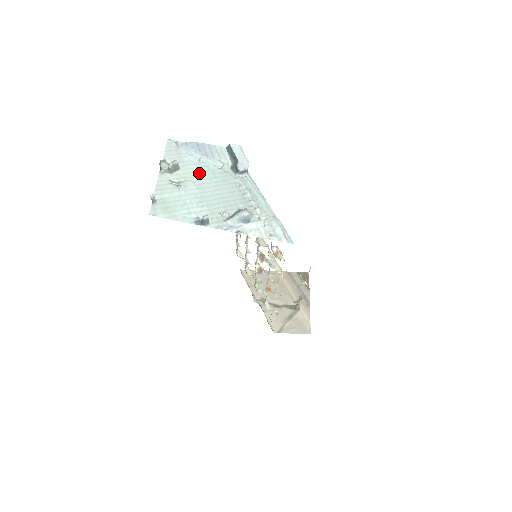
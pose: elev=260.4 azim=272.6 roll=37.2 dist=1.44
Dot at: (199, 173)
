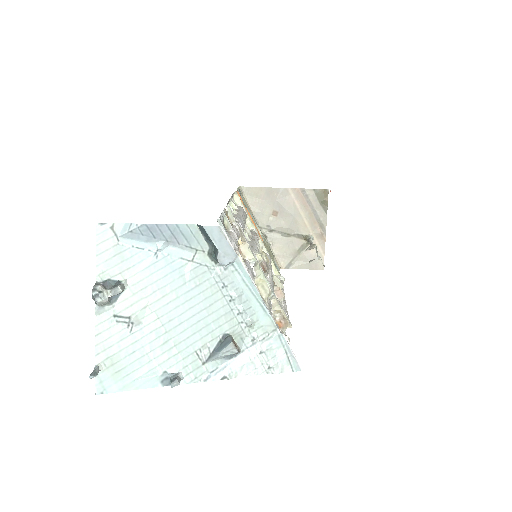
Dot at: (158, 284)
